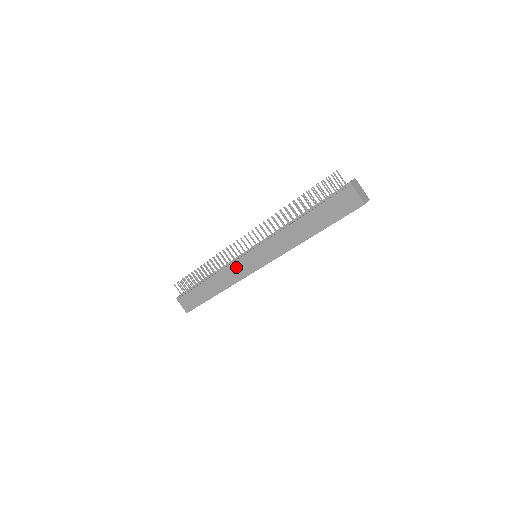
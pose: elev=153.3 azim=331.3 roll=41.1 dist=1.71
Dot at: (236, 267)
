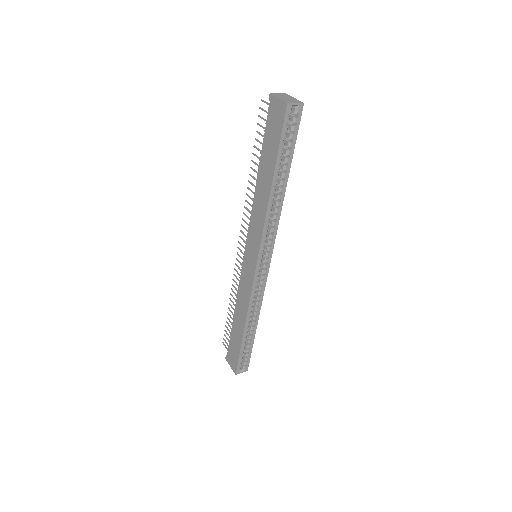
Dot at: (244, 279)
